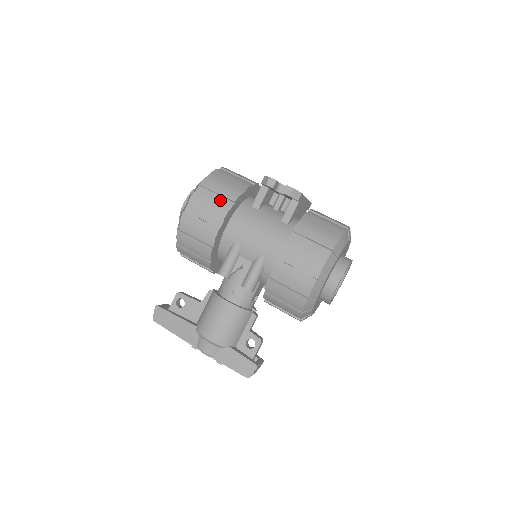
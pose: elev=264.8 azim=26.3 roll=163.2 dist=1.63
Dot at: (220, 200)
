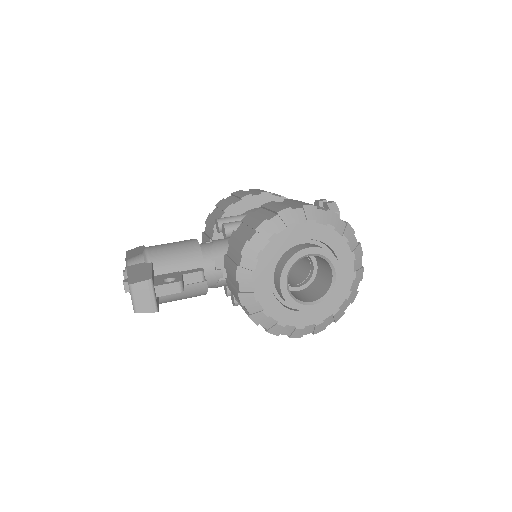
Dot at: occluded
